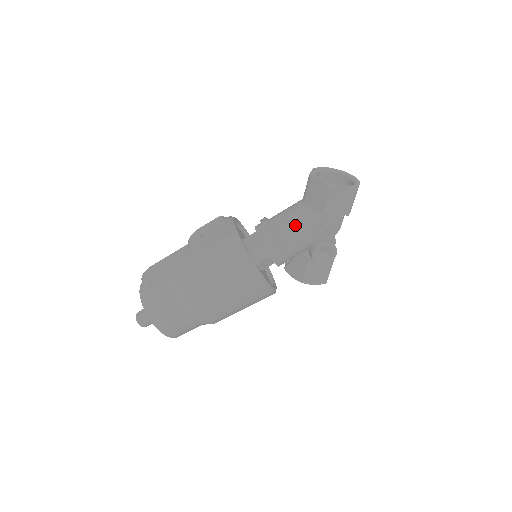
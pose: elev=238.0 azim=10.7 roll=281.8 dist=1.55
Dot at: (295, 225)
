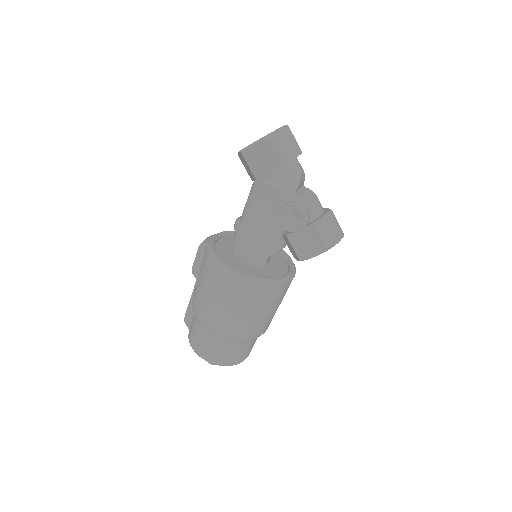
Dot at: (249, 206)
